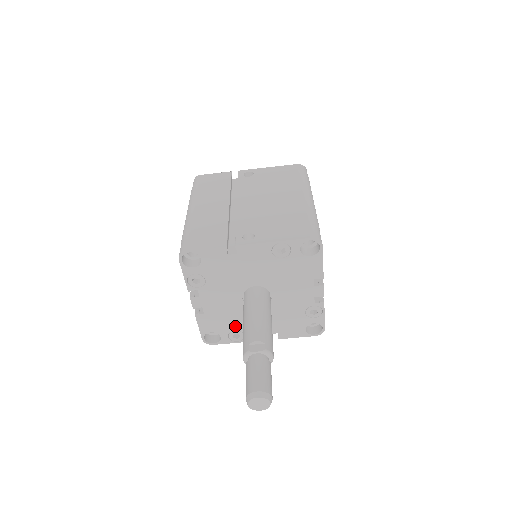
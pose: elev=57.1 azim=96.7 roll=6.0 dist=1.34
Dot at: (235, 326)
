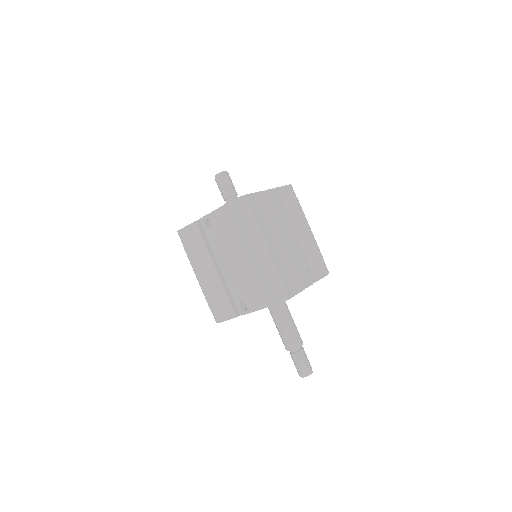
Dot at: occluded
